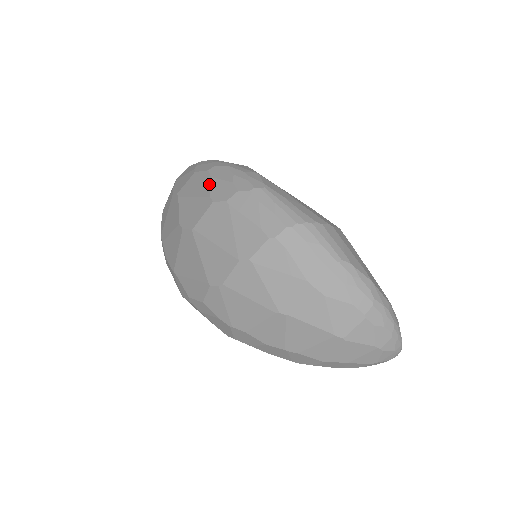
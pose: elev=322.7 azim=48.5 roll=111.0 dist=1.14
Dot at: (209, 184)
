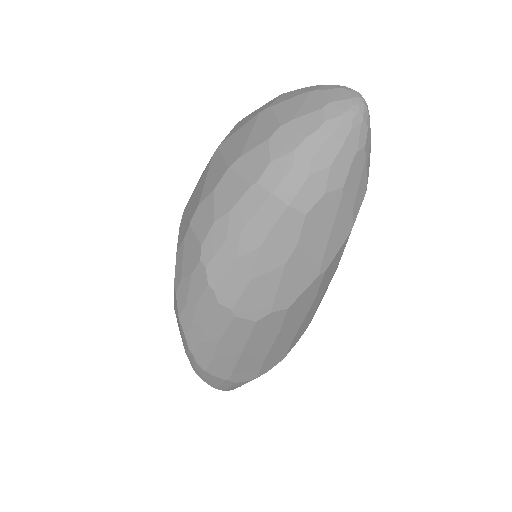
Dot at: occluded
